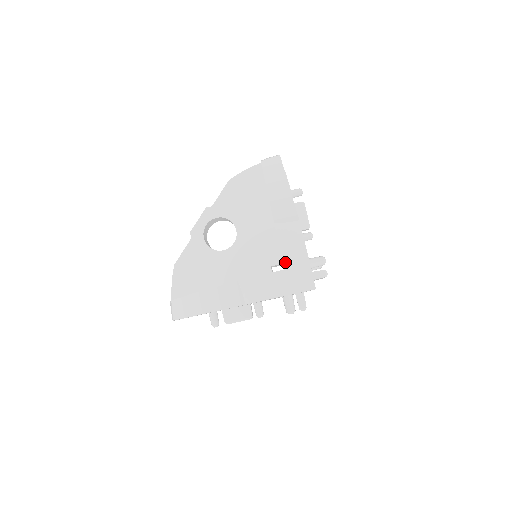
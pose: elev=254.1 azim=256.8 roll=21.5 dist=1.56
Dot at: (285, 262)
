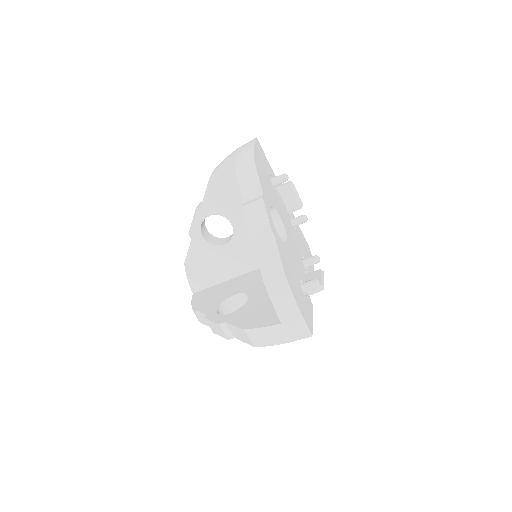
Dot at: (280, 317)
